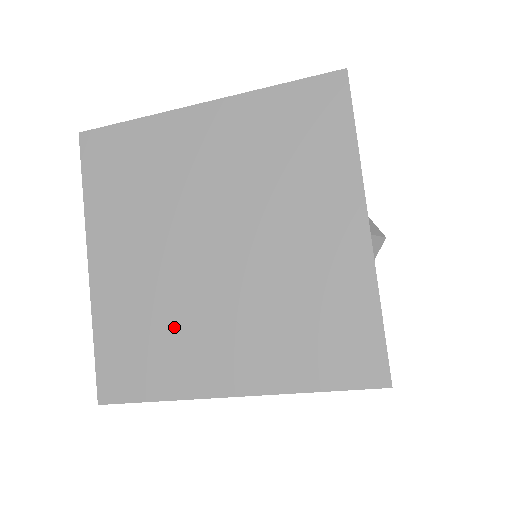
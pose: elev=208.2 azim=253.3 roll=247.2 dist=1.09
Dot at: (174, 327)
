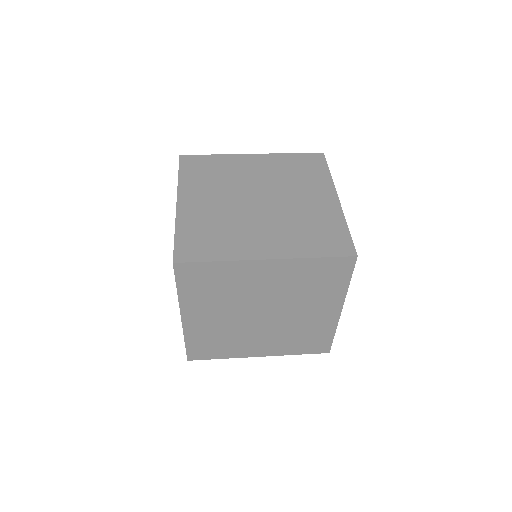
Dot at: (233, 339)
